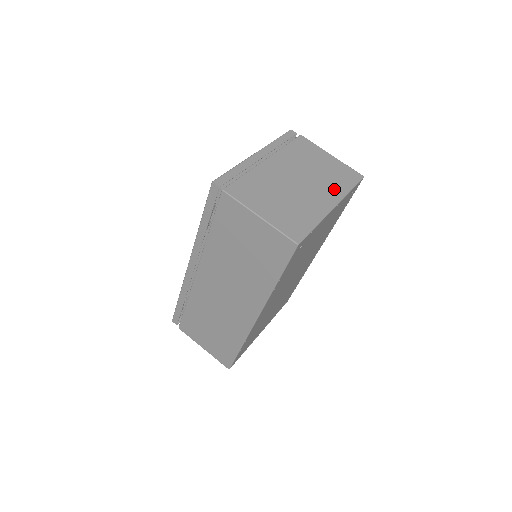
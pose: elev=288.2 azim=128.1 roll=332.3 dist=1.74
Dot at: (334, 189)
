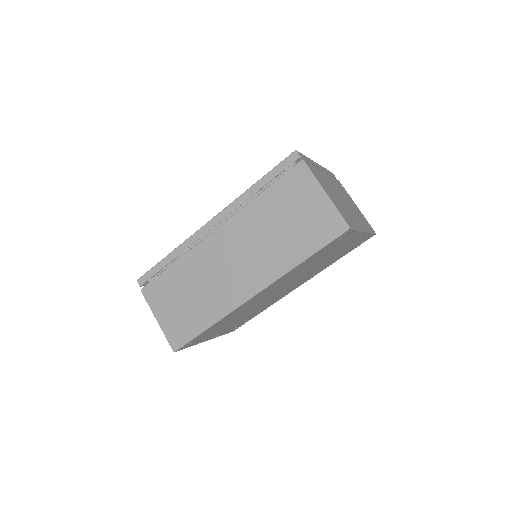
Dot at: (363, 223)
